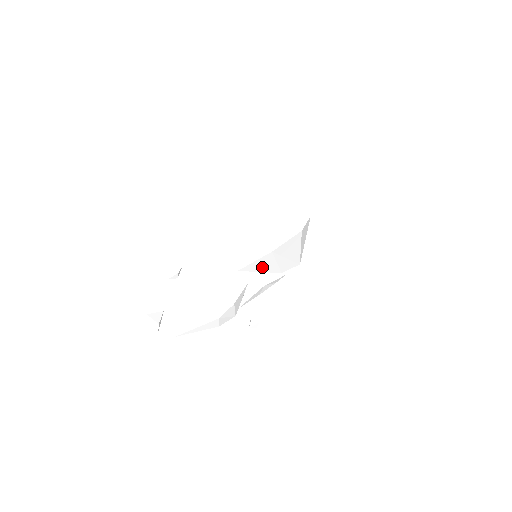
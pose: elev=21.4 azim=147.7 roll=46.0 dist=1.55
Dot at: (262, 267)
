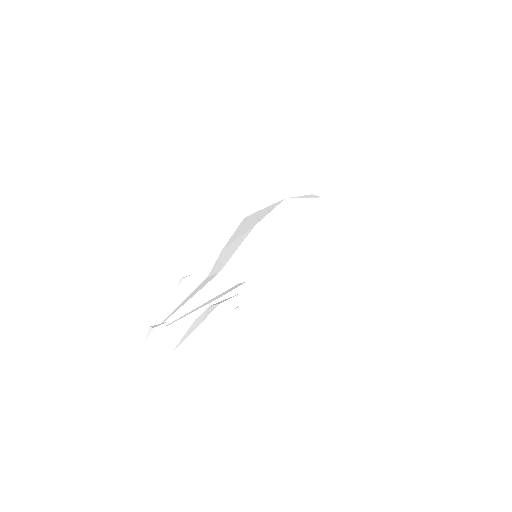
Dot at: occluded
